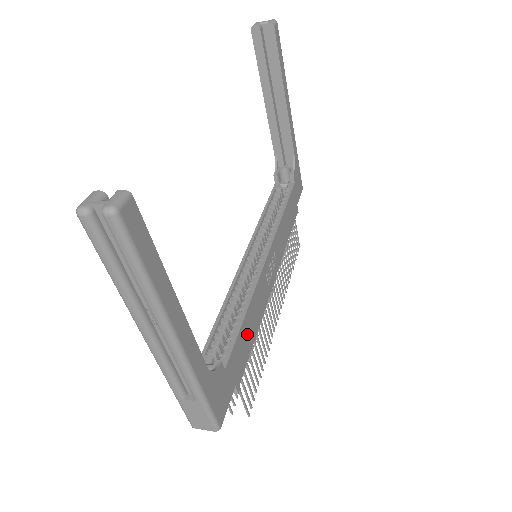
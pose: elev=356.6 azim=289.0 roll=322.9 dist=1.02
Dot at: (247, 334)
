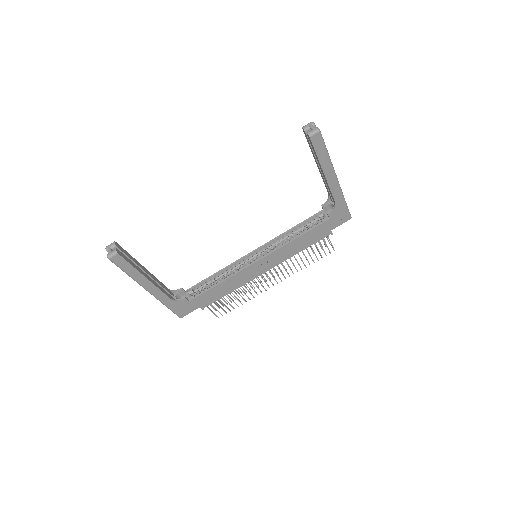
Dot at: (219, 291)
